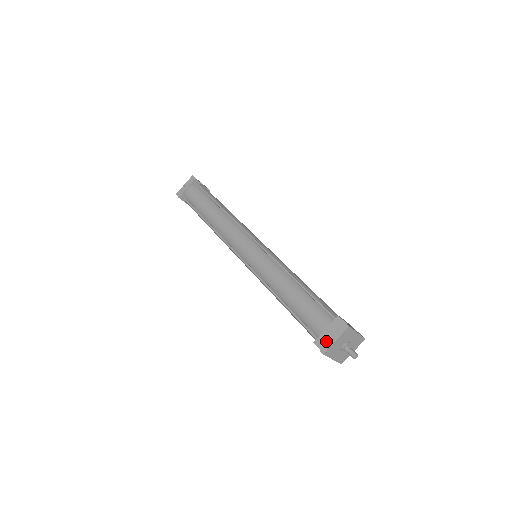
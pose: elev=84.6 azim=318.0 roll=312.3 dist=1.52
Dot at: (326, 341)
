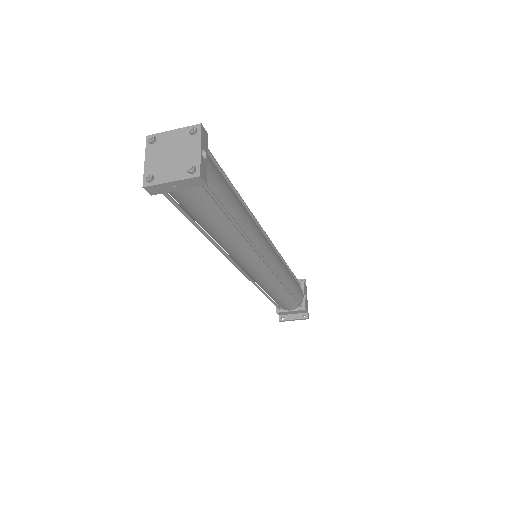
Dot at: (286, 314)
